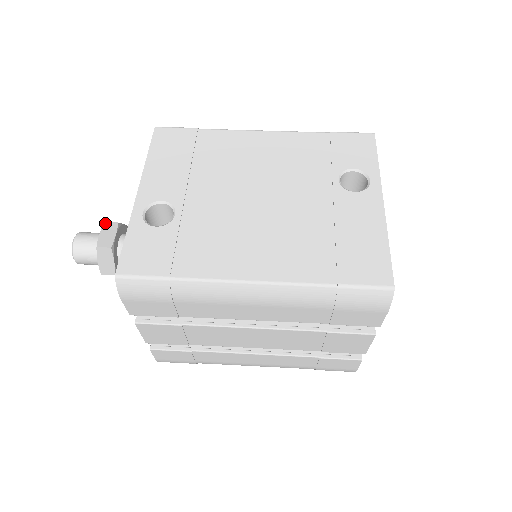
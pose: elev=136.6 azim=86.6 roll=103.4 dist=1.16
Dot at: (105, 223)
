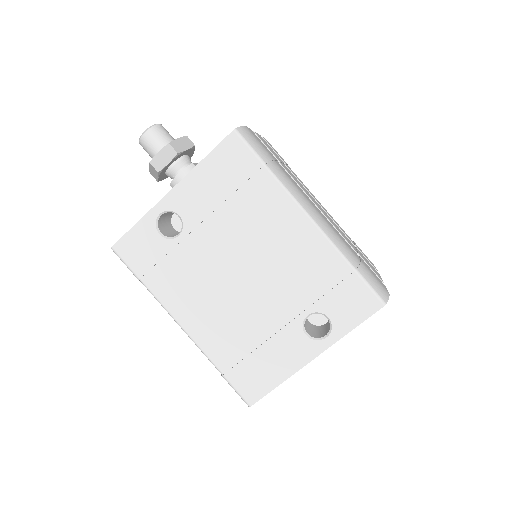
Dot at: (169, 145)
